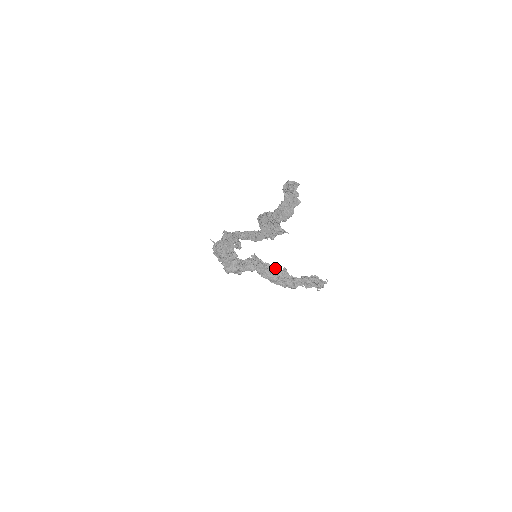
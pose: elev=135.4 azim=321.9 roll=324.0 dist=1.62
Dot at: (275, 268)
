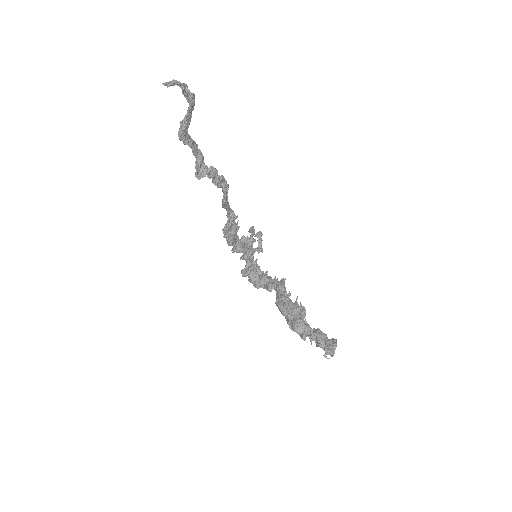
Dot at: (294, 302)
